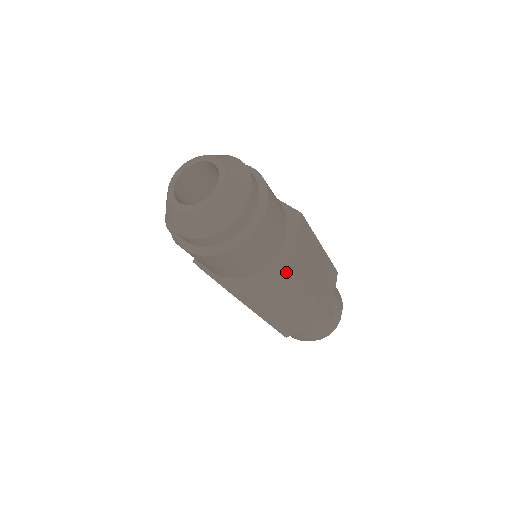
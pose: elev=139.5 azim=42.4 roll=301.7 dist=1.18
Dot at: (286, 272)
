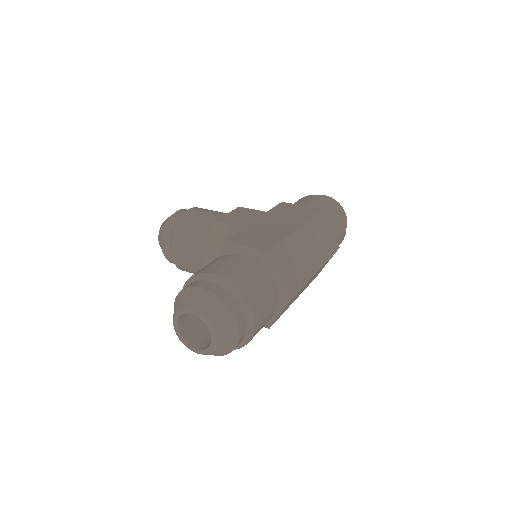
Dot at: occluded
